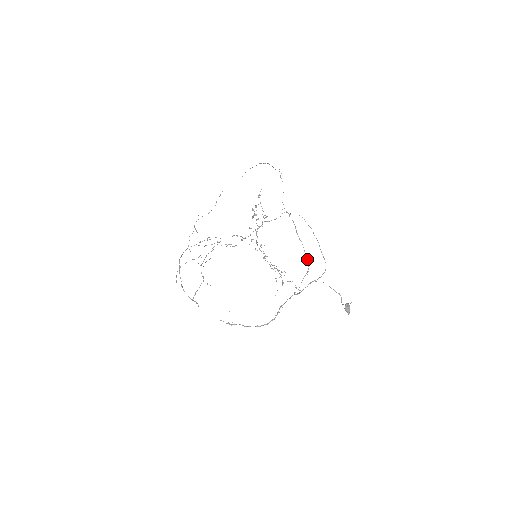
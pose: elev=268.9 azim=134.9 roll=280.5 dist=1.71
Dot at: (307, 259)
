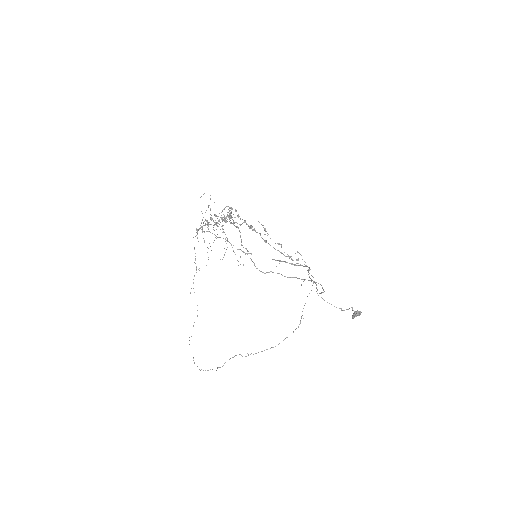
Dot at: occluded
